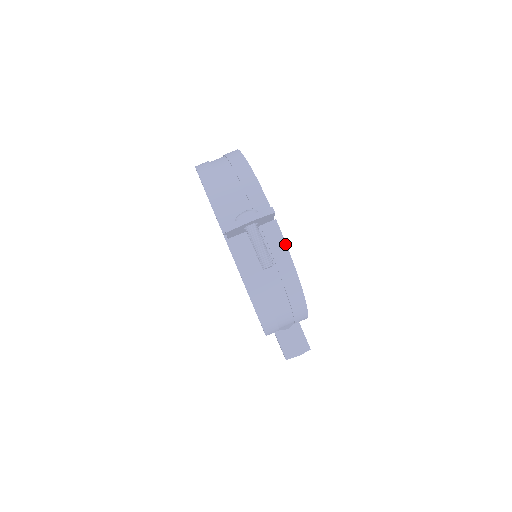
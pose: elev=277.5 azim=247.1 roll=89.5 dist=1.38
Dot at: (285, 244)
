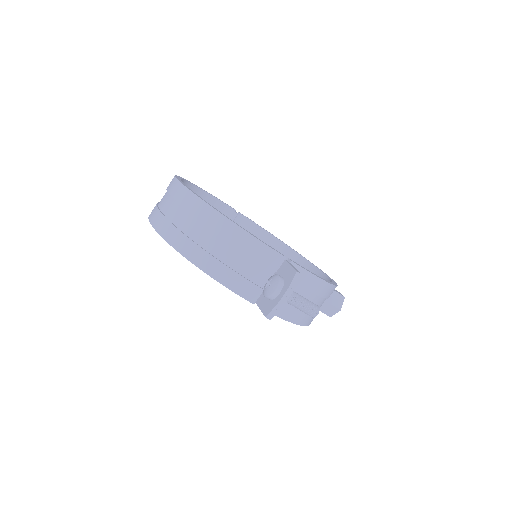
Dot at: (310, 273)
